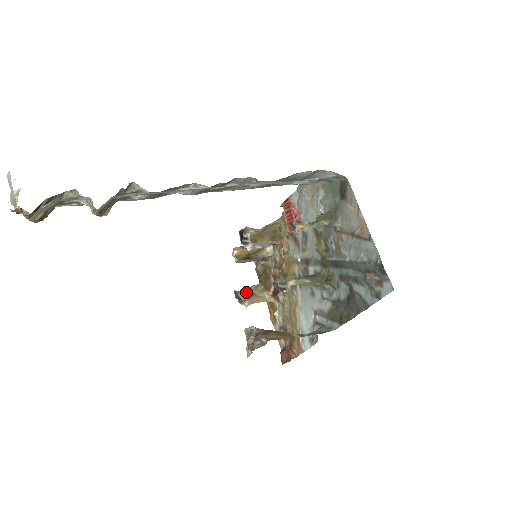
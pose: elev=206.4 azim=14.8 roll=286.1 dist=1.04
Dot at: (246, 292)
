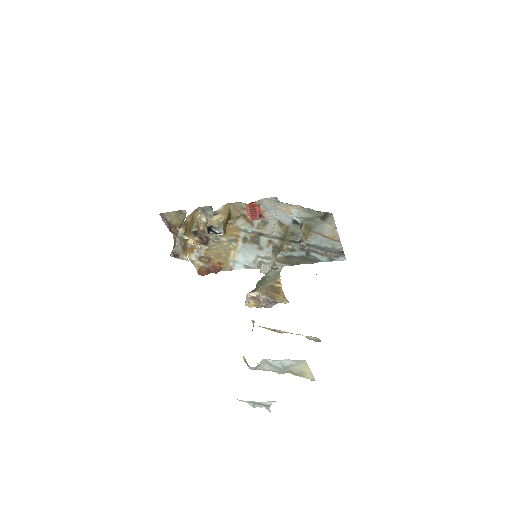
Dot at: (179, 249)
